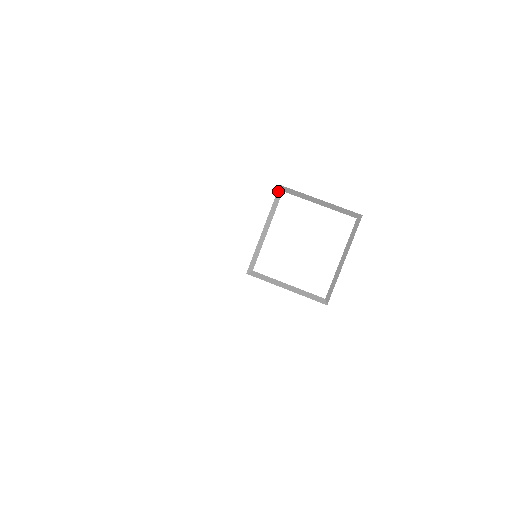
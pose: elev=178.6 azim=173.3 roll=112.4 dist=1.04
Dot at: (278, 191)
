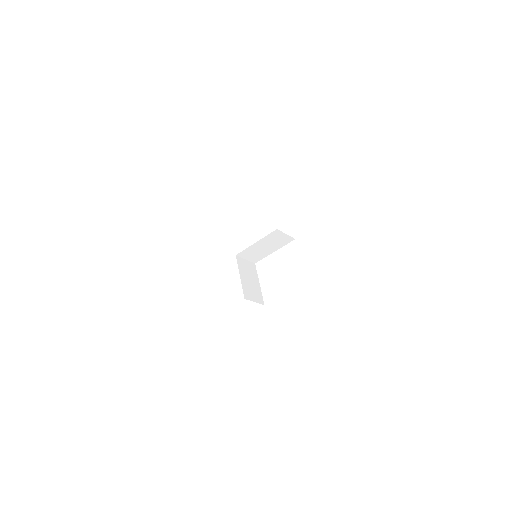
Dot at: (278, 232)
